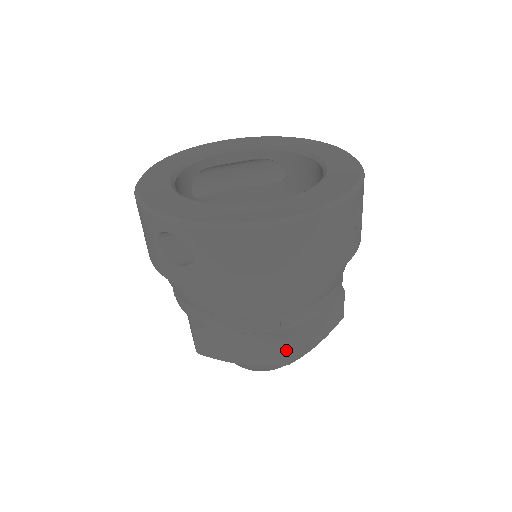
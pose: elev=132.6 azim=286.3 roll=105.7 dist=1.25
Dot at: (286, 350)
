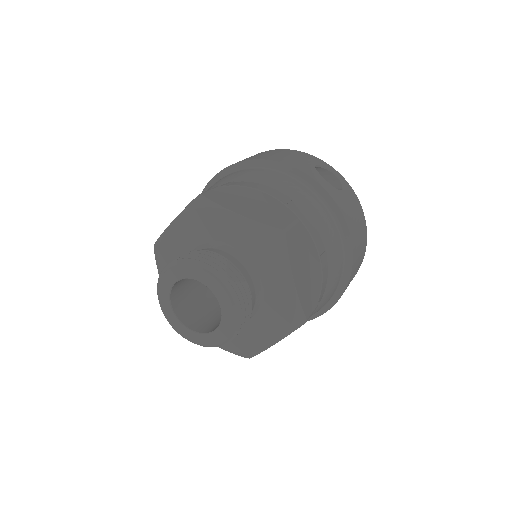
Dot at: (210, 190)
